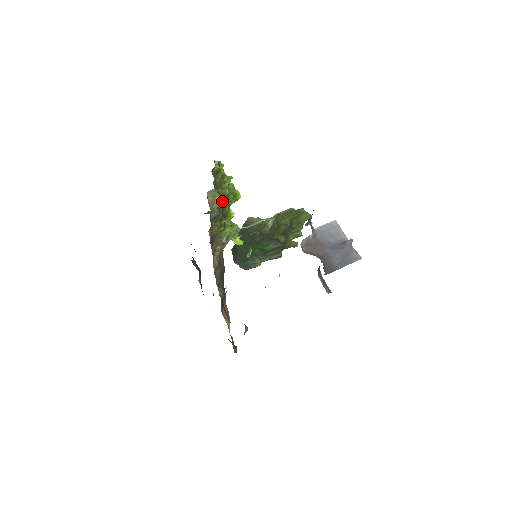
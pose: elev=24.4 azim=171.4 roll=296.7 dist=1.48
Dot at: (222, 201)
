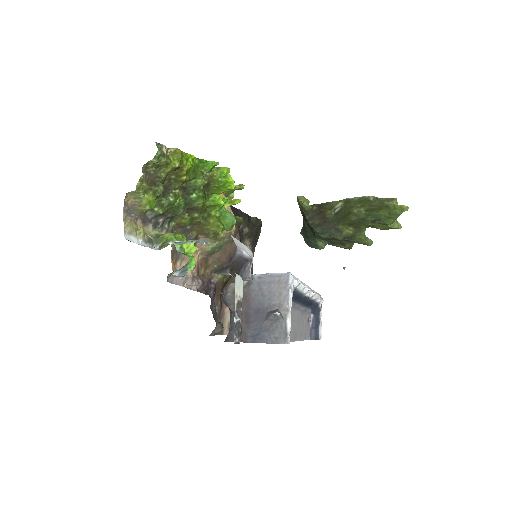
Dot at: (188, 193)
